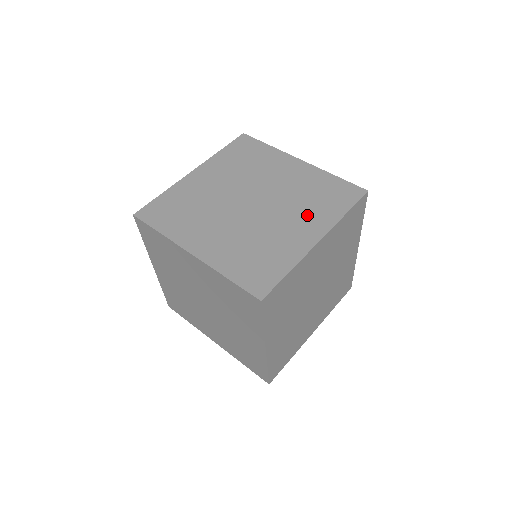
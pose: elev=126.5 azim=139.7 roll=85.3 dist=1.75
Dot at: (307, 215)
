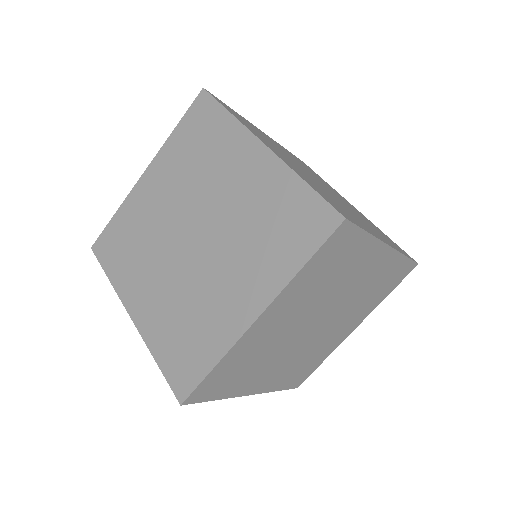
Dot at: (250, 267)
